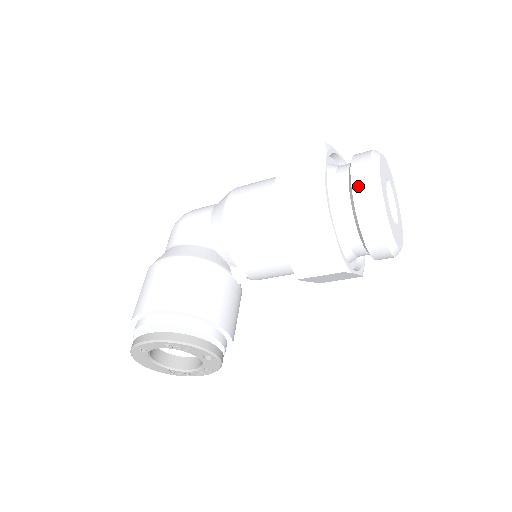
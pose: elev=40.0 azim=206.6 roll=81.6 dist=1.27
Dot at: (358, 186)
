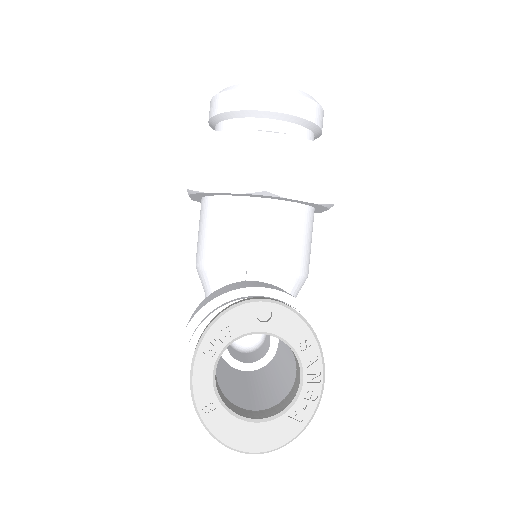
Dot at: (212, 110)
